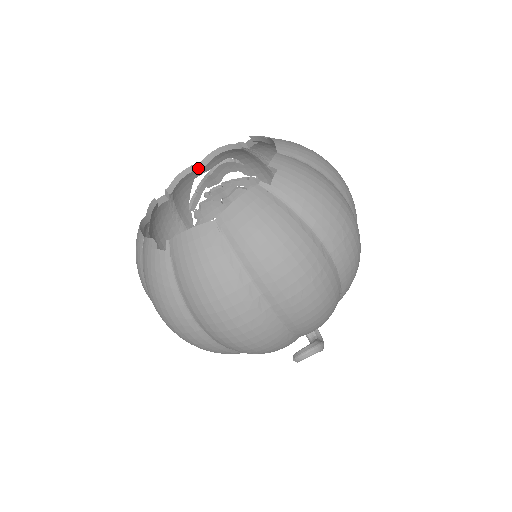
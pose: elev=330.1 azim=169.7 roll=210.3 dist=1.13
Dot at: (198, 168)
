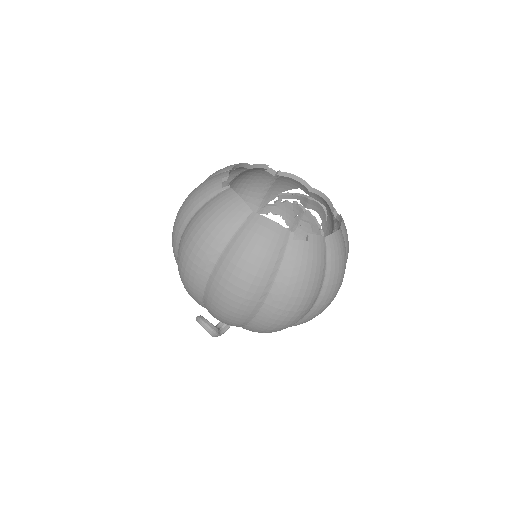
Dot at: (307, 187)
